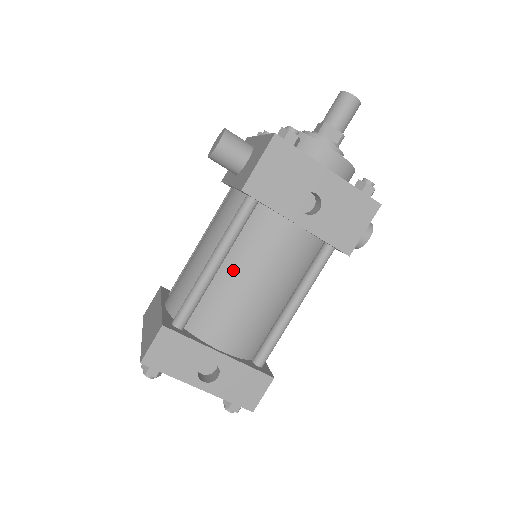
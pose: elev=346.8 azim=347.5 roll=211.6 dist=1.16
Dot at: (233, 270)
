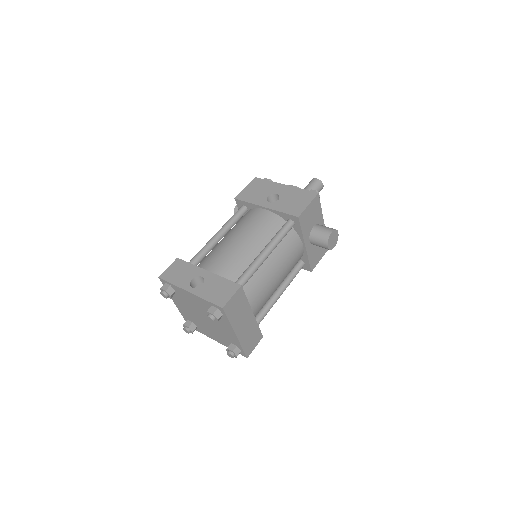
Dot at: (227, 236)
